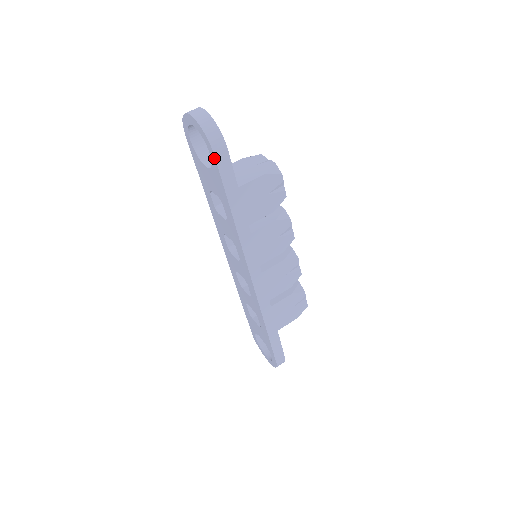
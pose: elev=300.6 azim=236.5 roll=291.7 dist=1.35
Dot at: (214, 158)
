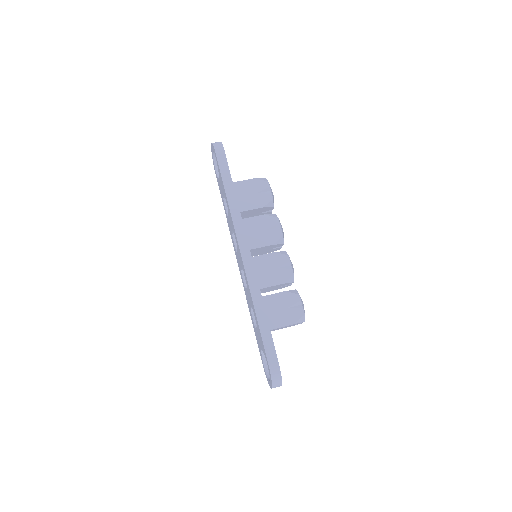
Dot at: (216, 156)
